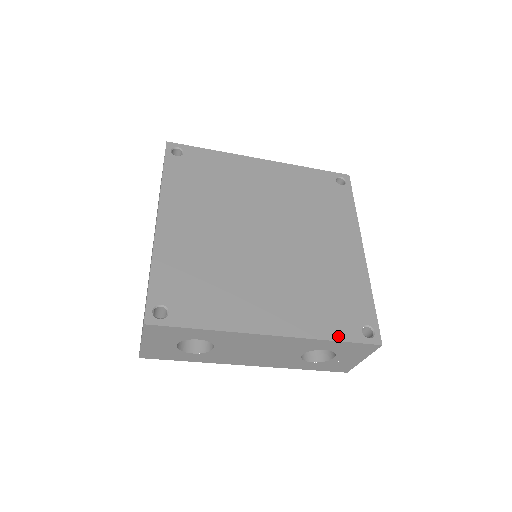
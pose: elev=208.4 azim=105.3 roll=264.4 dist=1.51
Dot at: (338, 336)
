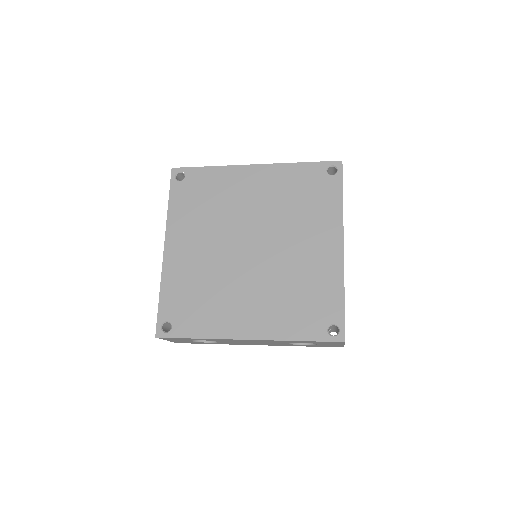
Dot at: (304, 336)
